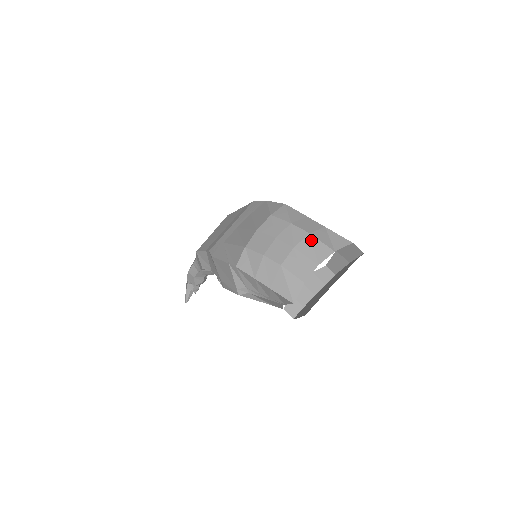
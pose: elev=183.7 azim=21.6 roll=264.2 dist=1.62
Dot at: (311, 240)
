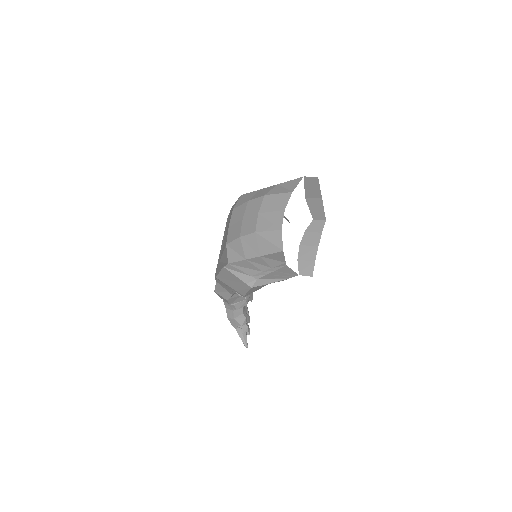
Dot at: (268, 199)
